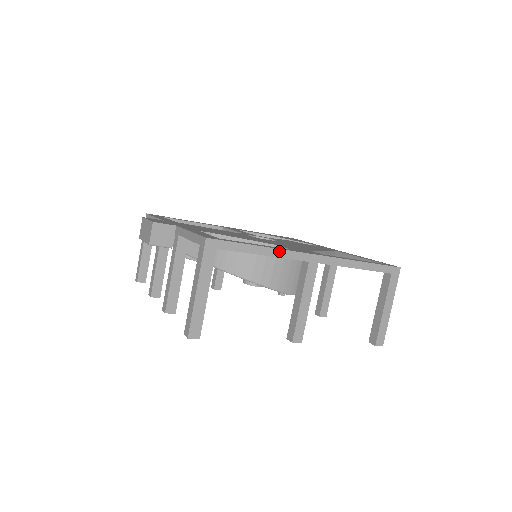
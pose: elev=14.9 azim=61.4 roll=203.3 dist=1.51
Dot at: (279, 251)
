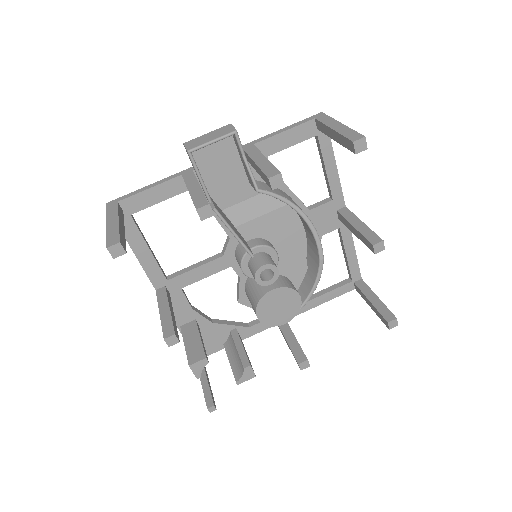
Dot at: (337, 177)
